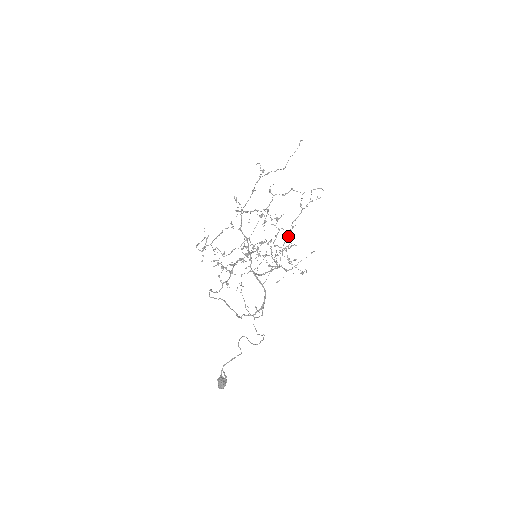
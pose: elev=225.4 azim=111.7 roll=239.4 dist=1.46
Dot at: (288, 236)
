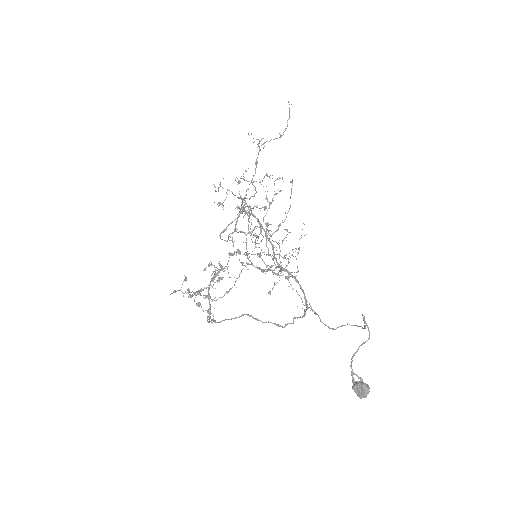
Dot at: occluded
